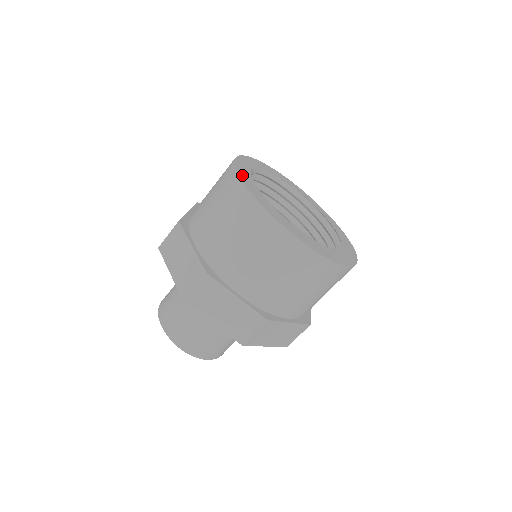
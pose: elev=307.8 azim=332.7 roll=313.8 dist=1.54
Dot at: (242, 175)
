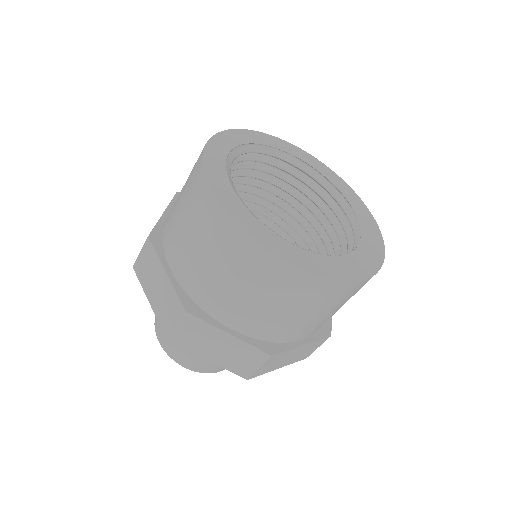
Dot at: (263, 240)
